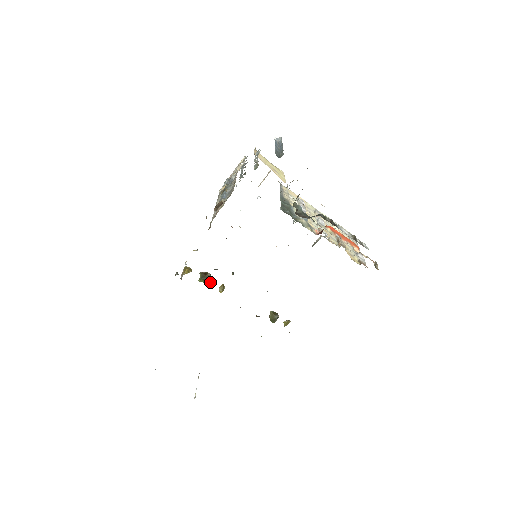
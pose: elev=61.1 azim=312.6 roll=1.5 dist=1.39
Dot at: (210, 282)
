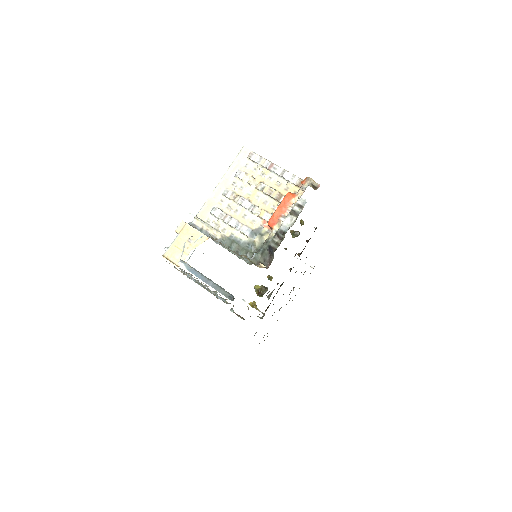
Dot at: (267, 290)
